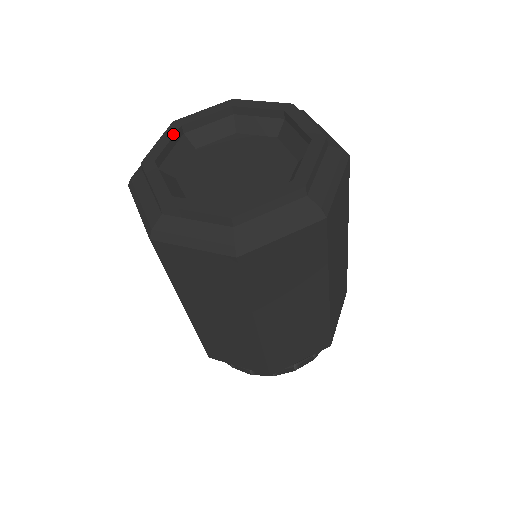
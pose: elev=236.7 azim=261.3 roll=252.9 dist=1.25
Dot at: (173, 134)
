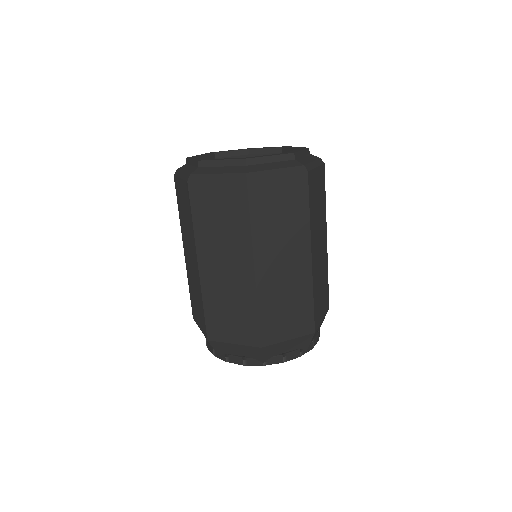
Dot at: (209, 154)
